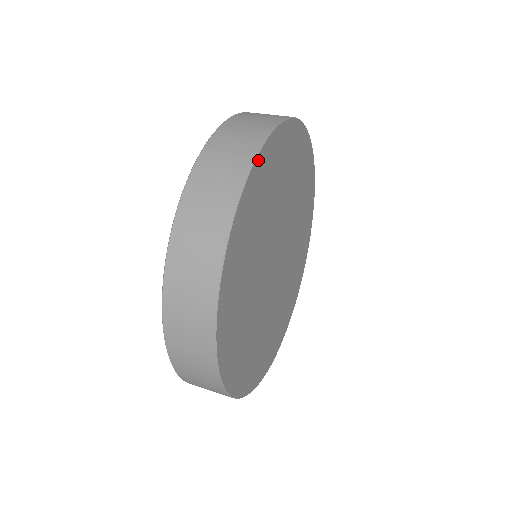
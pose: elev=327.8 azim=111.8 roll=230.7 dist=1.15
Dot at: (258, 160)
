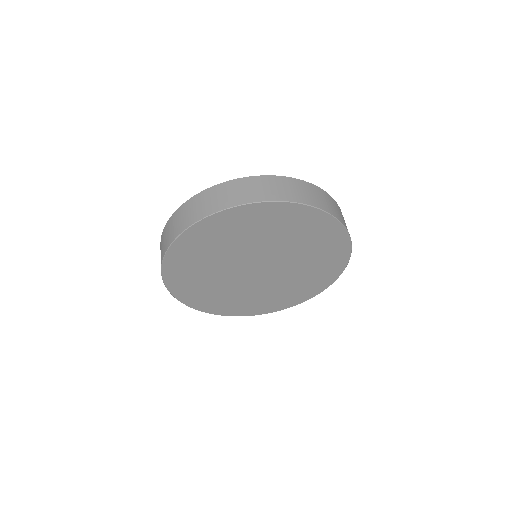
Dot at: (312, 209)
